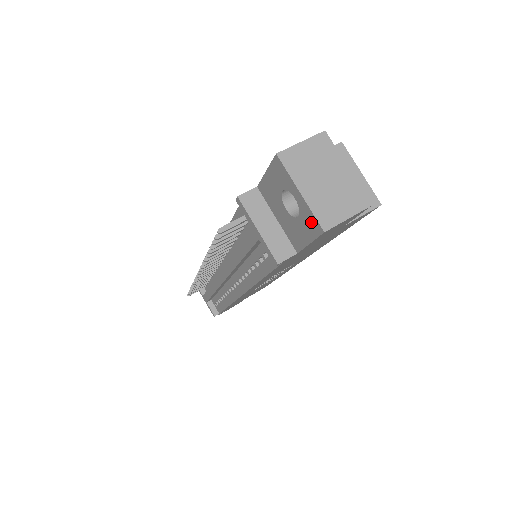
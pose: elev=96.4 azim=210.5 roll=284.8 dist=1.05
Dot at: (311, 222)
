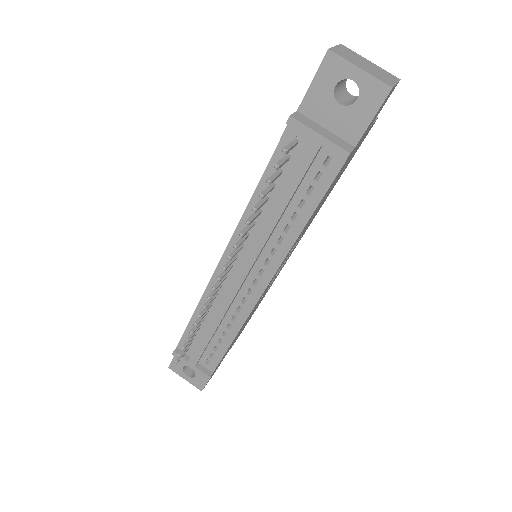
Dot at: (375, 90)
